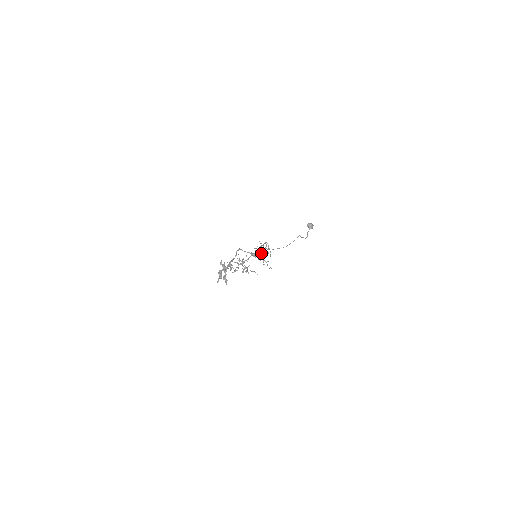
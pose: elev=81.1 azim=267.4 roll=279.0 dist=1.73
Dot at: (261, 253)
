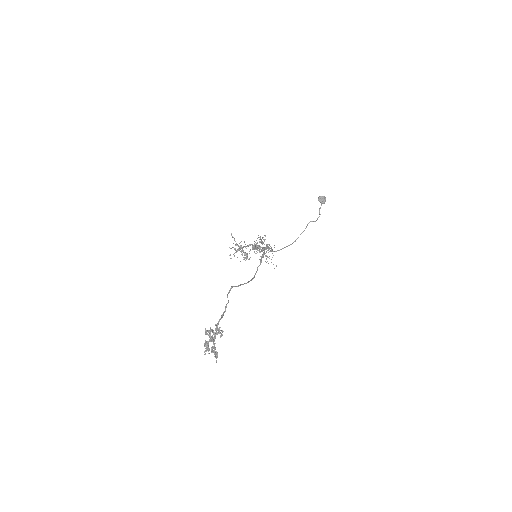
Dot at: occluded
